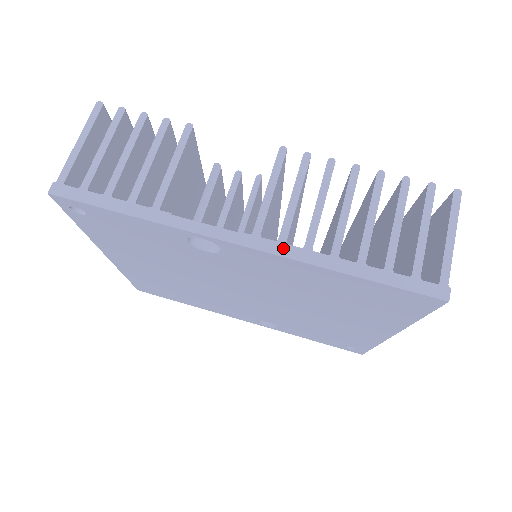
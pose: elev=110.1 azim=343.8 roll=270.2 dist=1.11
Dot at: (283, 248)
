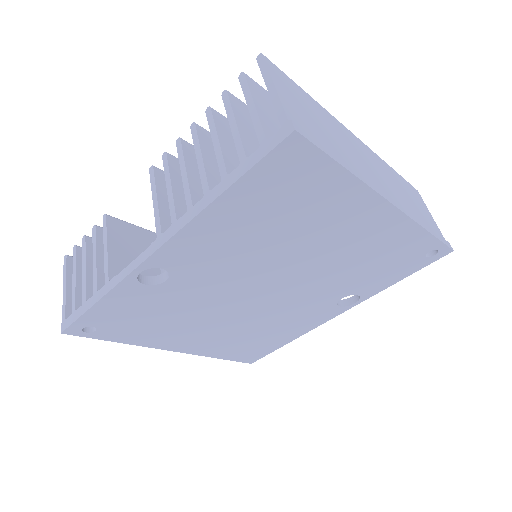
Dot at: (176, 225)
